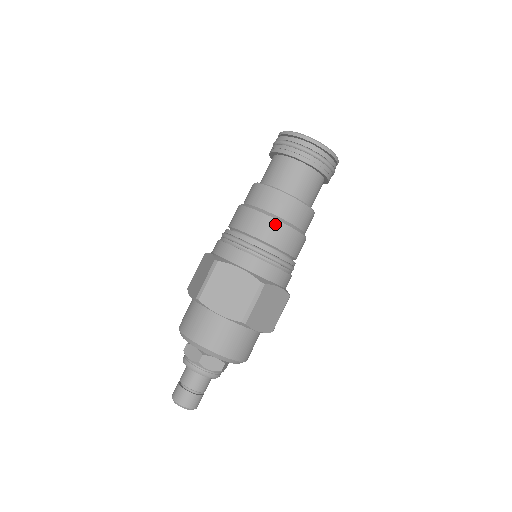
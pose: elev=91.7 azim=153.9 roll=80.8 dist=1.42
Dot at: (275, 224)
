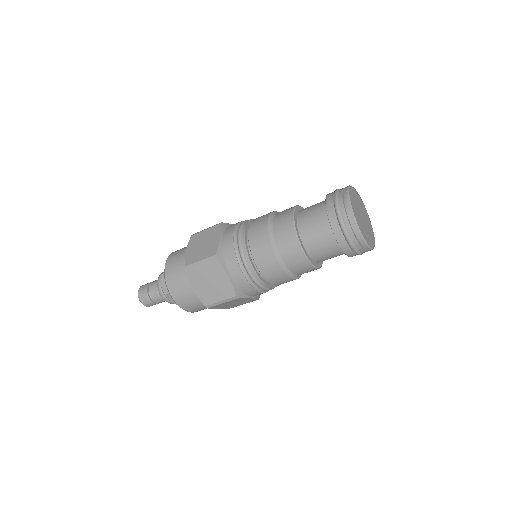
Dot at: (277, 268)
